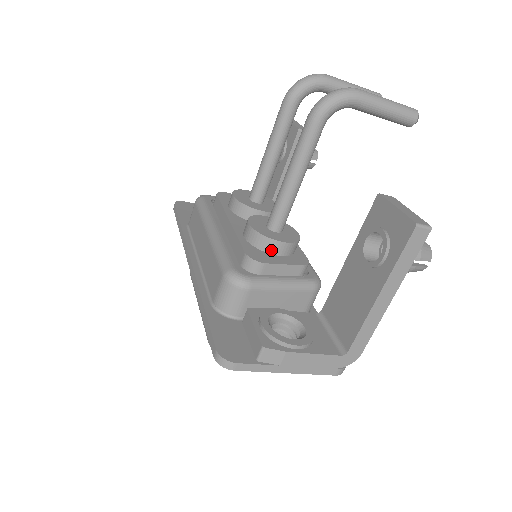
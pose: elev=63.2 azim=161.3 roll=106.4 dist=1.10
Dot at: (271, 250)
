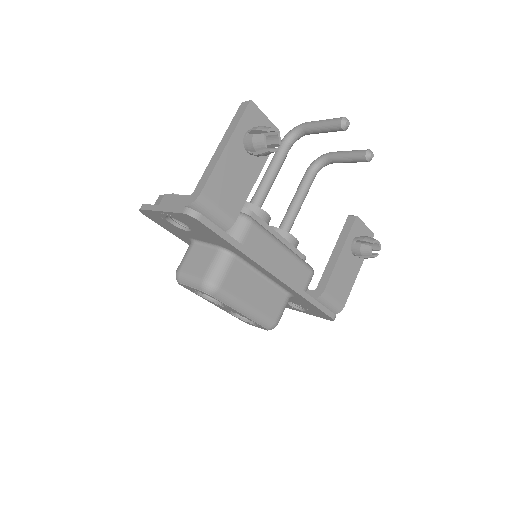
Dot at: occluded
